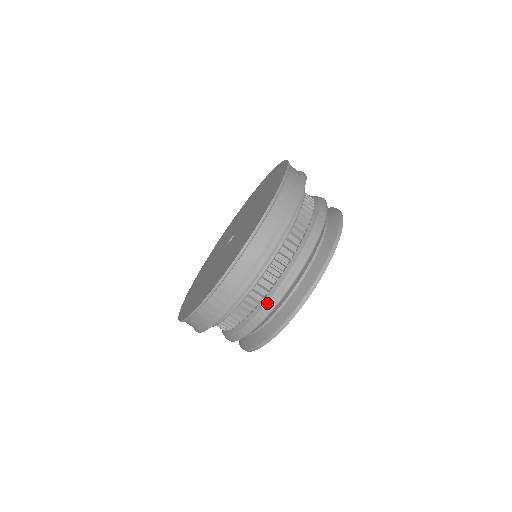
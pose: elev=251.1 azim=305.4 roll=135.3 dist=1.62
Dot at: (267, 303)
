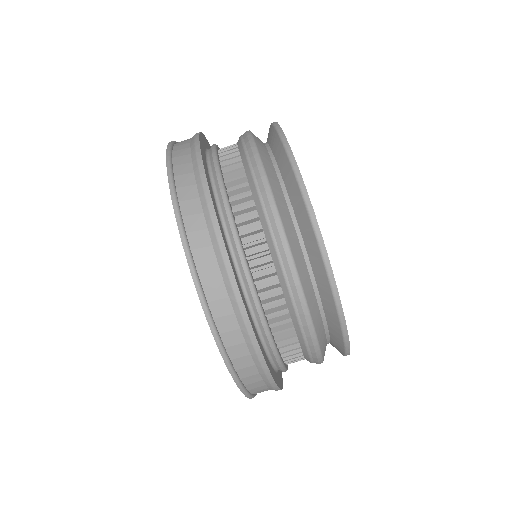
Dot at: (279, 262)
